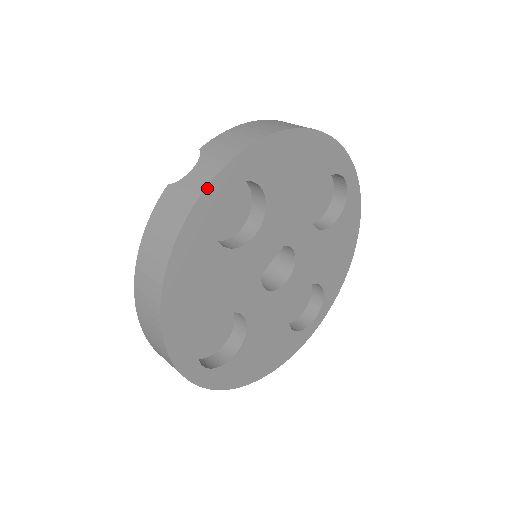
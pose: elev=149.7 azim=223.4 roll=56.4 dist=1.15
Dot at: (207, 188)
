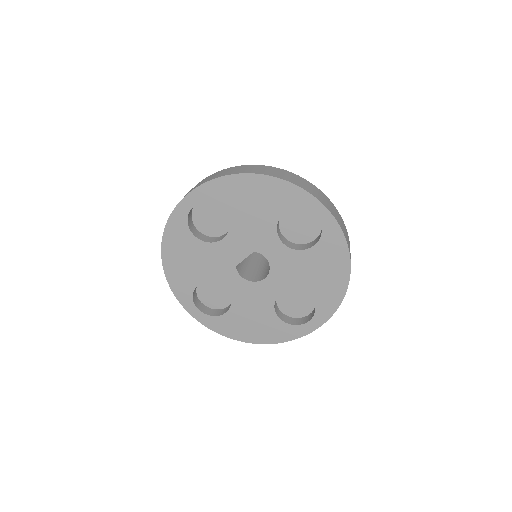
Dot at: (180, 203)
